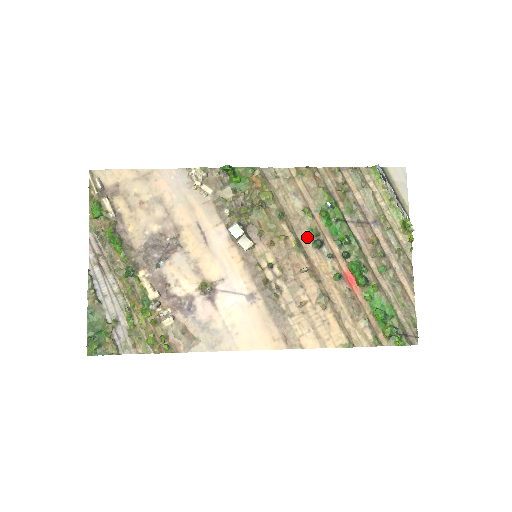
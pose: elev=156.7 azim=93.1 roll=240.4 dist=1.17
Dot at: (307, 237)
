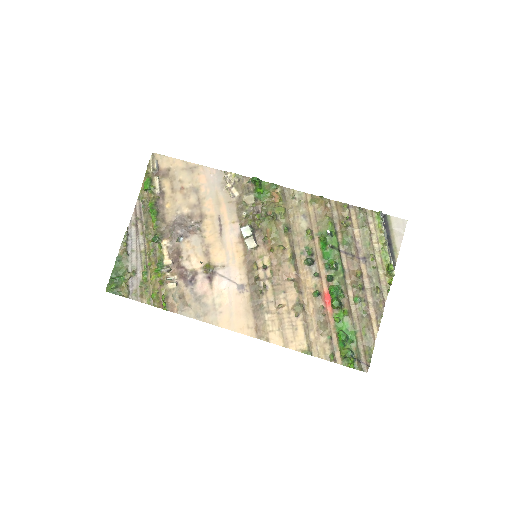
Dot at: (302, 253)
